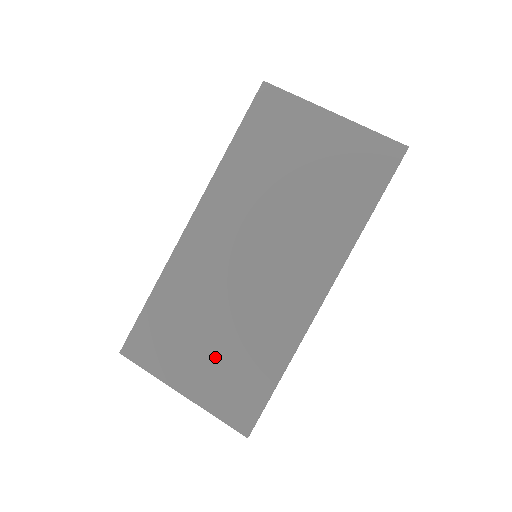
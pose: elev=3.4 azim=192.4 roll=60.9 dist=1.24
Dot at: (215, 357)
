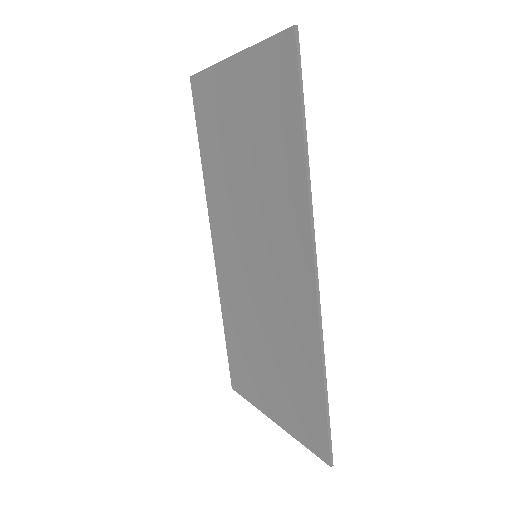
Dot at: (276, 377)
